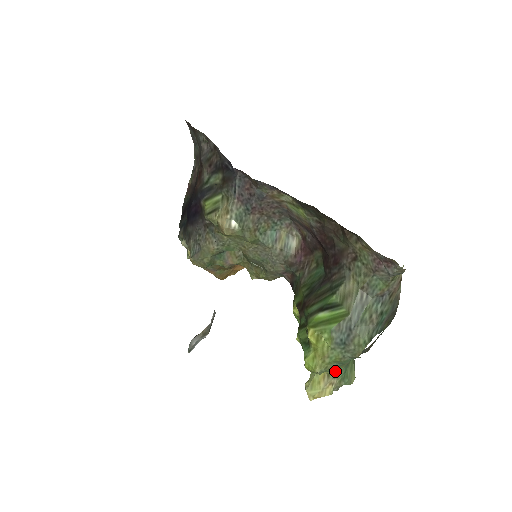
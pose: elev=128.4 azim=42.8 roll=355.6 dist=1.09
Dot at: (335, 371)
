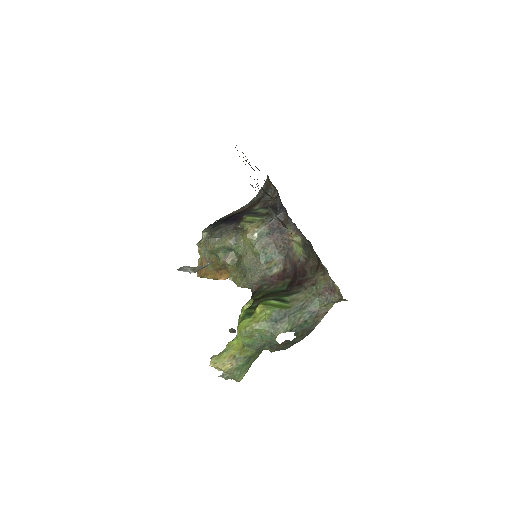
Dot at: (241, 355)
